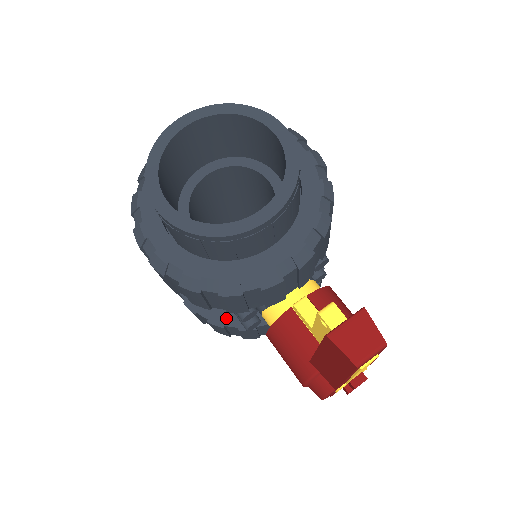
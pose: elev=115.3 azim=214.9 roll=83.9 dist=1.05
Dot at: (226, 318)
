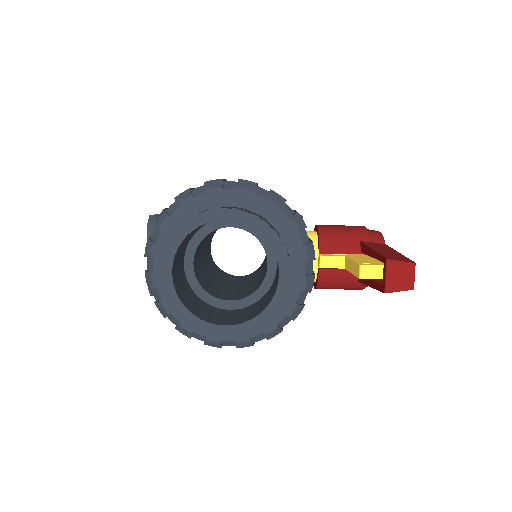
Dot at: occluded
